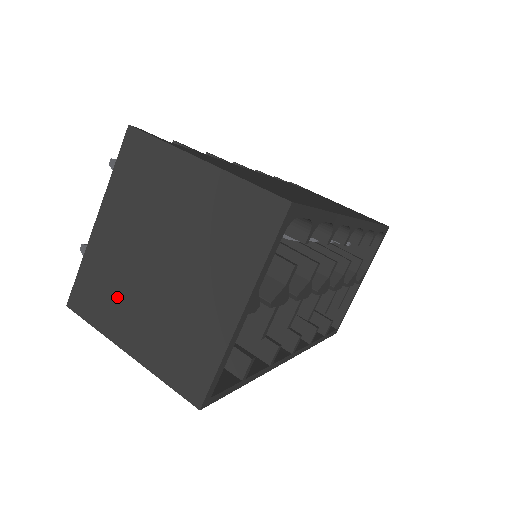
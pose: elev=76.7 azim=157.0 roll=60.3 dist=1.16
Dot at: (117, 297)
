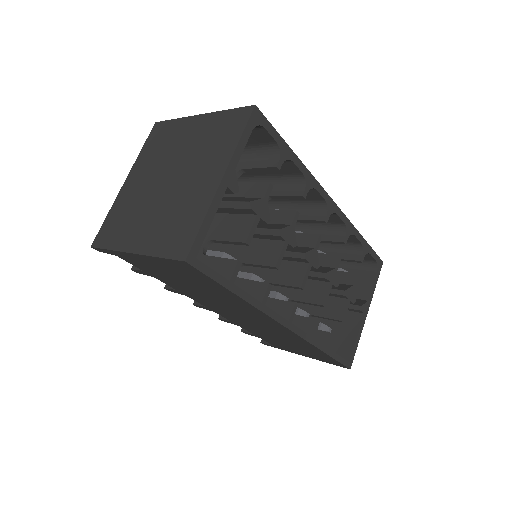
Dot at: (131, 219)
